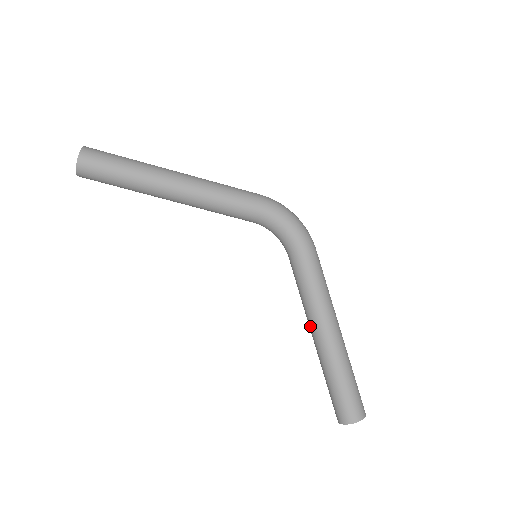
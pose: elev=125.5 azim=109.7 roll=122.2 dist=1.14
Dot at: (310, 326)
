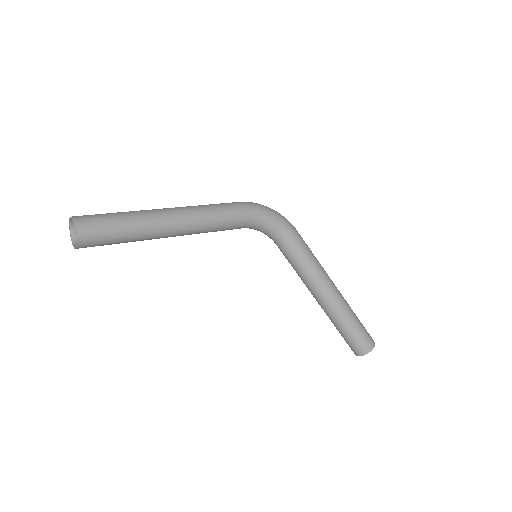
Dot at: (315, 294)
